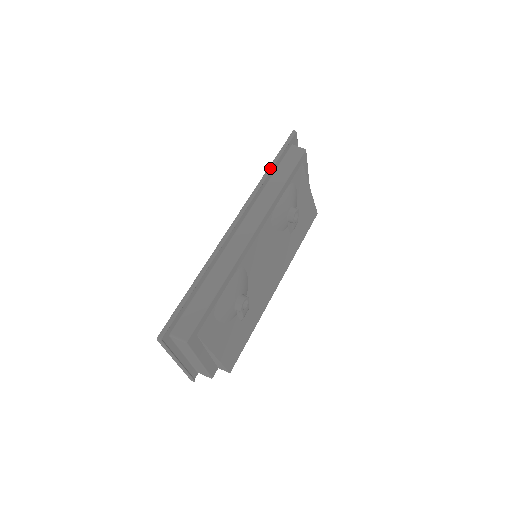
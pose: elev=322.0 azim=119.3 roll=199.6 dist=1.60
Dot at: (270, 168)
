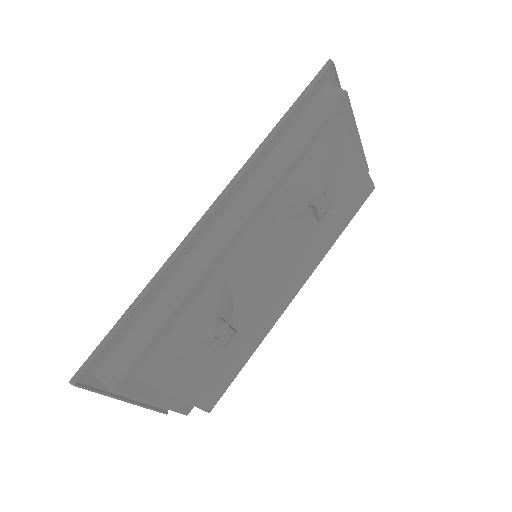
Dot at: (279, 124)
